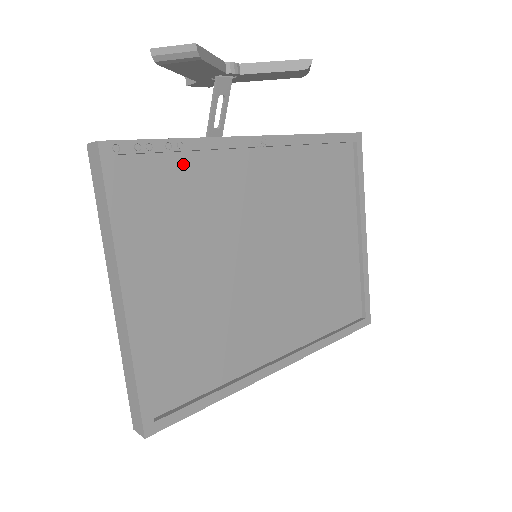
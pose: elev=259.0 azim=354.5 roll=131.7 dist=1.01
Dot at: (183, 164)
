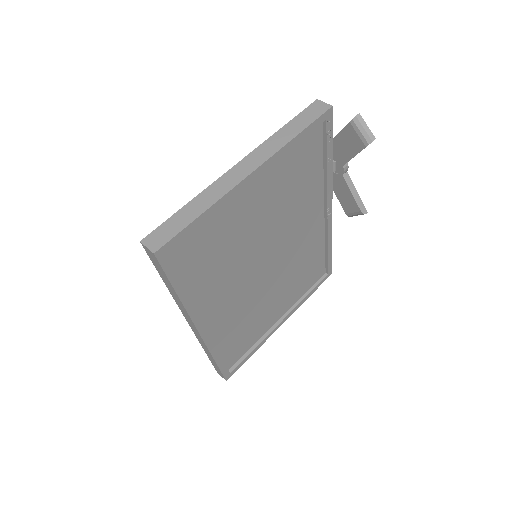
Dot at: (317, 167)
